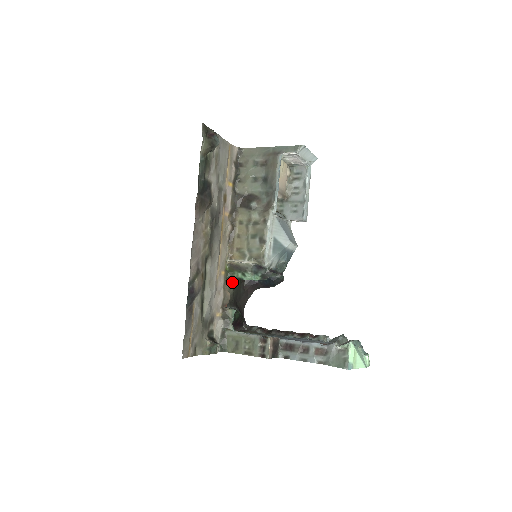
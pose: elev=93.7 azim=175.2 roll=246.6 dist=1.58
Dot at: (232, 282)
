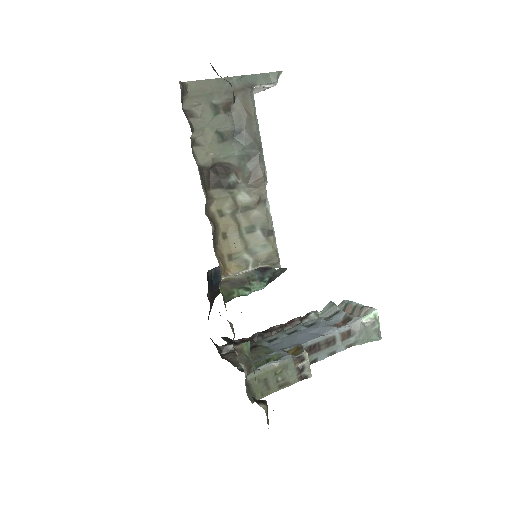
Dot at: occluded
